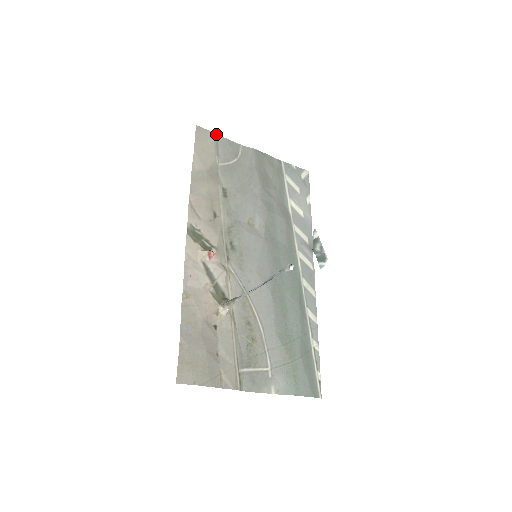
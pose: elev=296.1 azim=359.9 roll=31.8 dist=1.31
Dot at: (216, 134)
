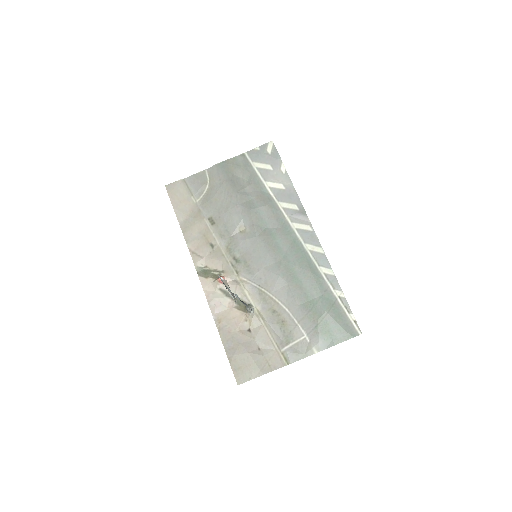
Dot at: (183, 179)
